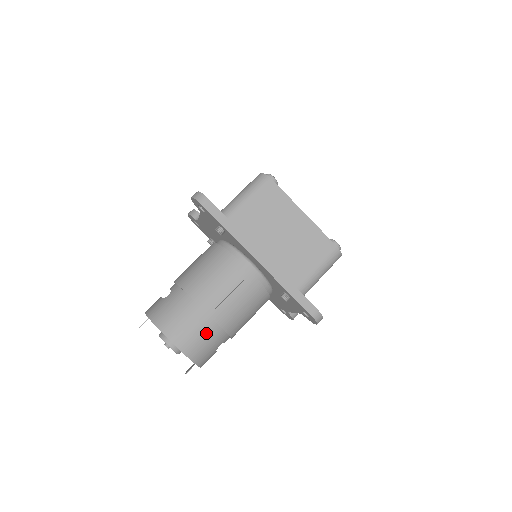
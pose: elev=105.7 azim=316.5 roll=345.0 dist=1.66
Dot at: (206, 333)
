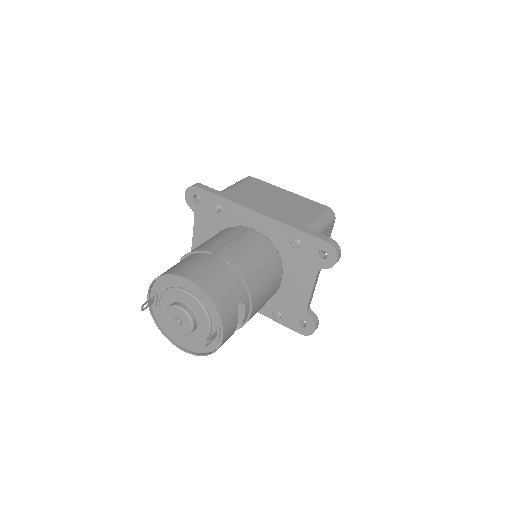
Dot at: (222, 274)
